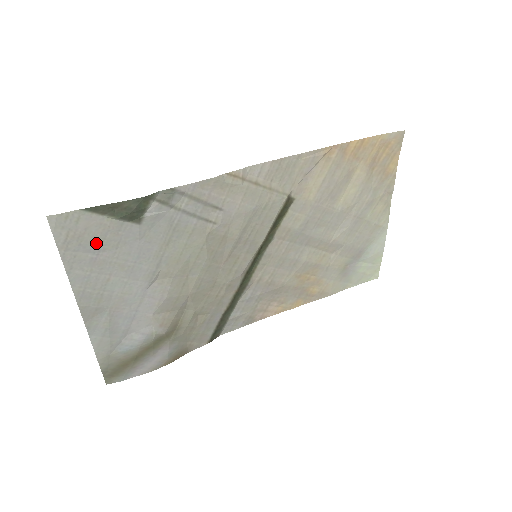
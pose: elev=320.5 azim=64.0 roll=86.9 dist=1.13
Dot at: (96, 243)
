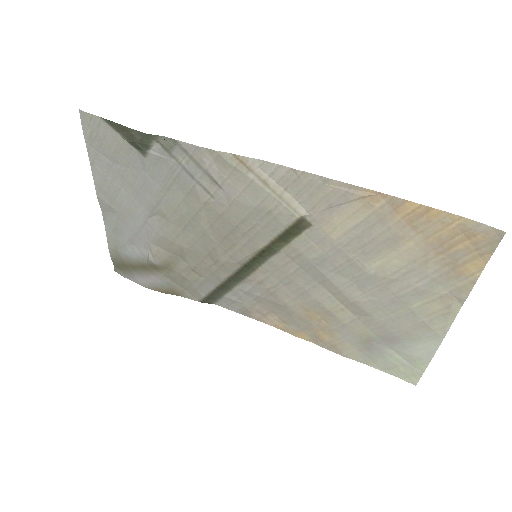
Dot at: (112, 153)
